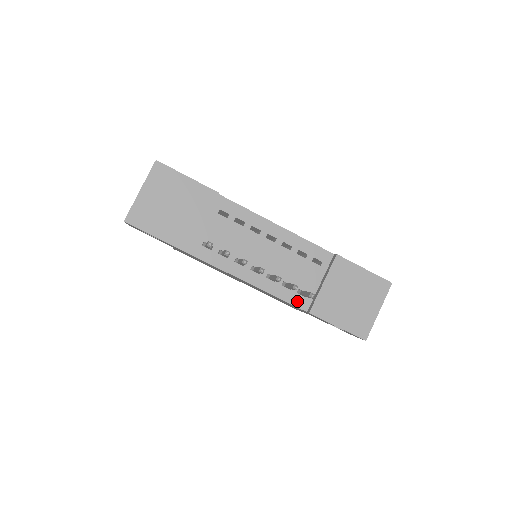
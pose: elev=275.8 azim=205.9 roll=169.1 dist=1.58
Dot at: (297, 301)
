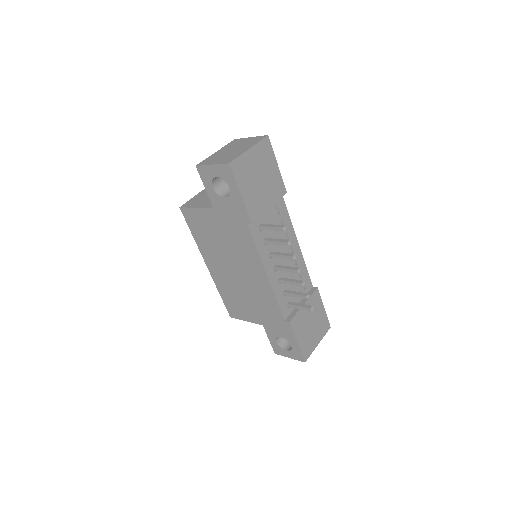
Dot at: (284, 308)
